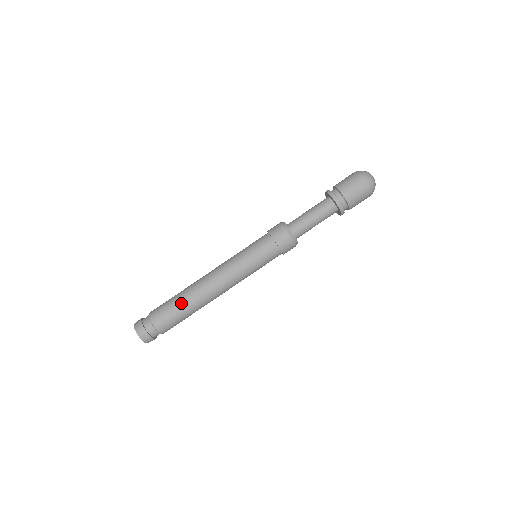
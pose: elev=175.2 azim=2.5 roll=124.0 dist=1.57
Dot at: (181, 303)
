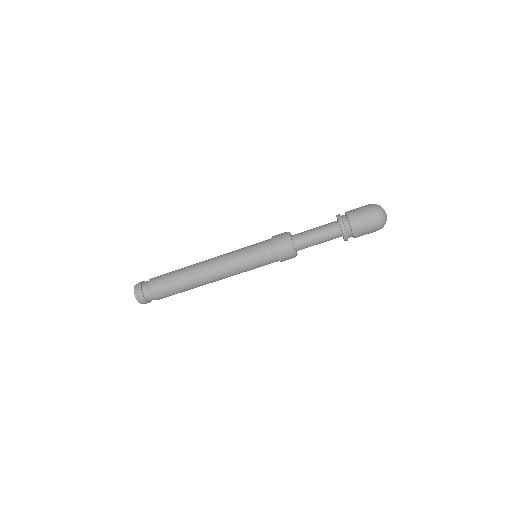
Dot at: (178, 270)
